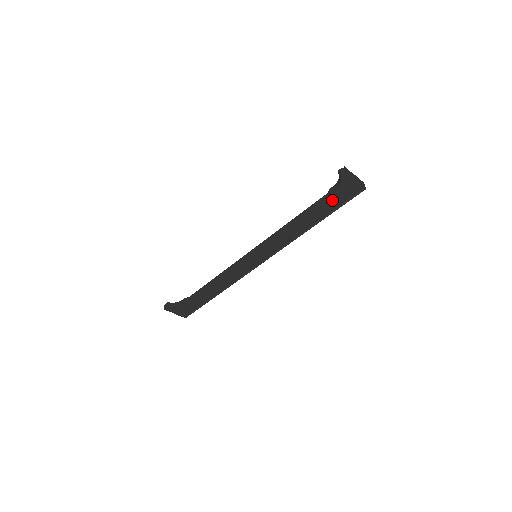
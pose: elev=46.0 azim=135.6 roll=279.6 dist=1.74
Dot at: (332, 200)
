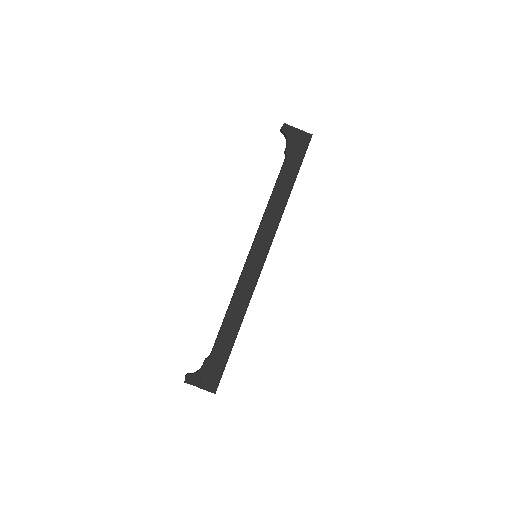
Dot at: (290, 157)
